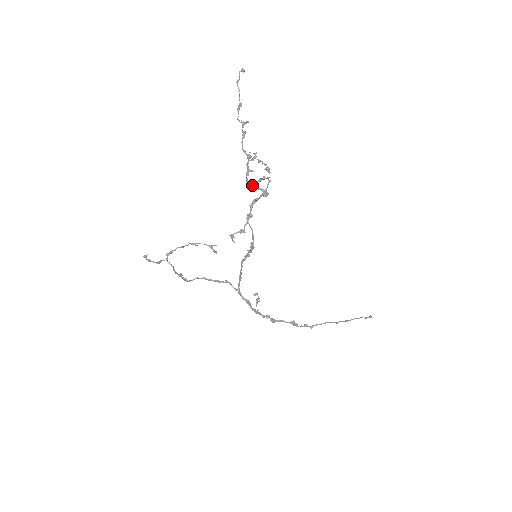
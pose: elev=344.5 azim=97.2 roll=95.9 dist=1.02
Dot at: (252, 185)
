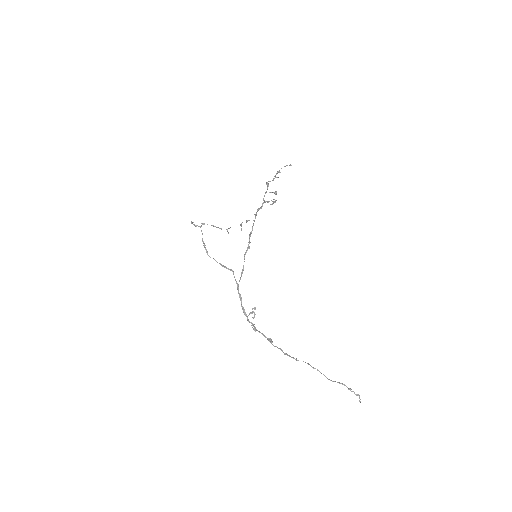
Dot at: occluded
